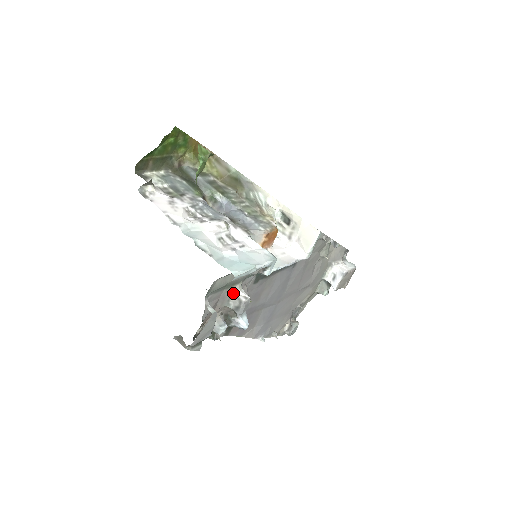
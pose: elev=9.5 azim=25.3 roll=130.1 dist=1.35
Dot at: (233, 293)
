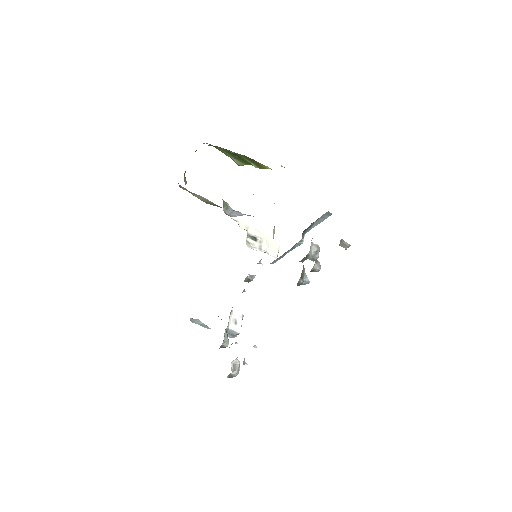
Dot at: occluded
